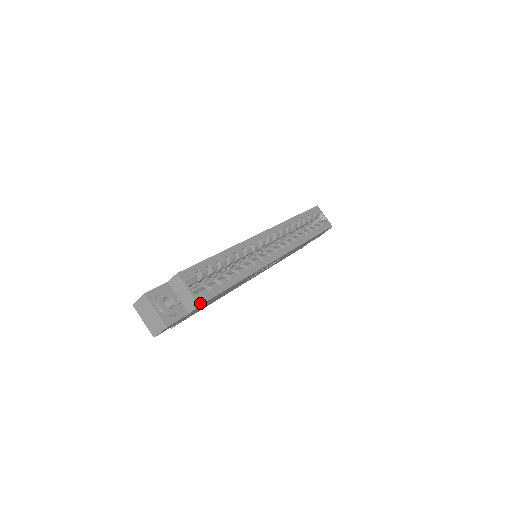
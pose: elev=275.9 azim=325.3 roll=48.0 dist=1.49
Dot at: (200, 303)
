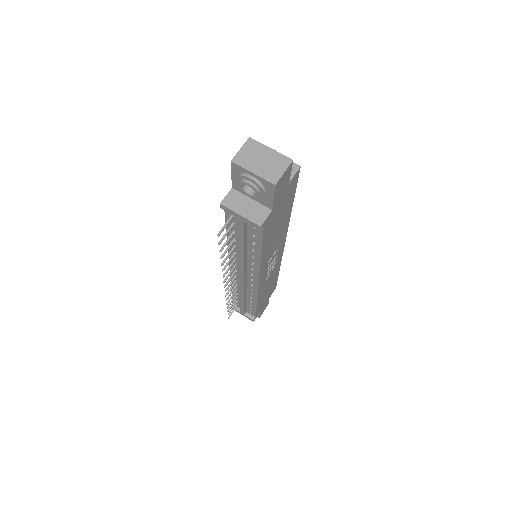
Dot at: (298, 167)
